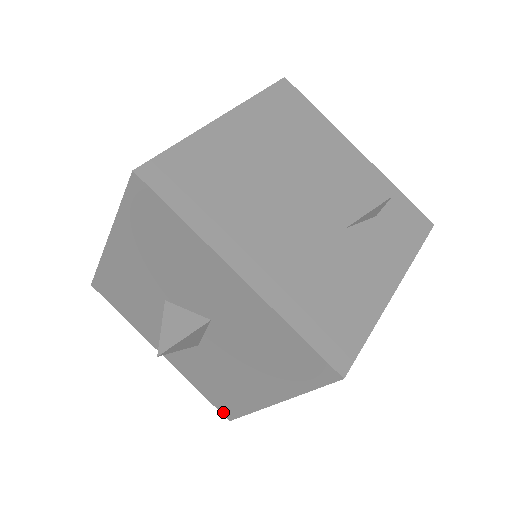
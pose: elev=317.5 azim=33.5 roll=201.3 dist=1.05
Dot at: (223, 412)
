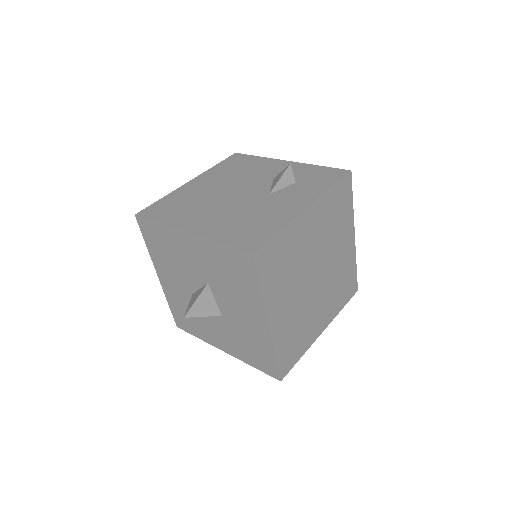
Dot at: (273, 375)
